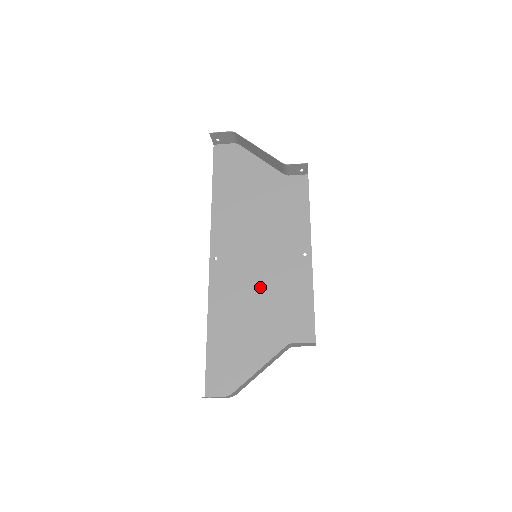
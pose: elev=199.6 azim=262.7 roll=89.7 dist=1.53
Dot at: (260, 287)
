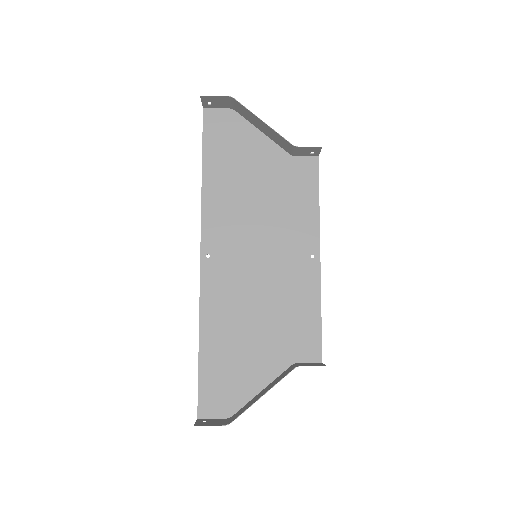
Dot at: (260, 293)
